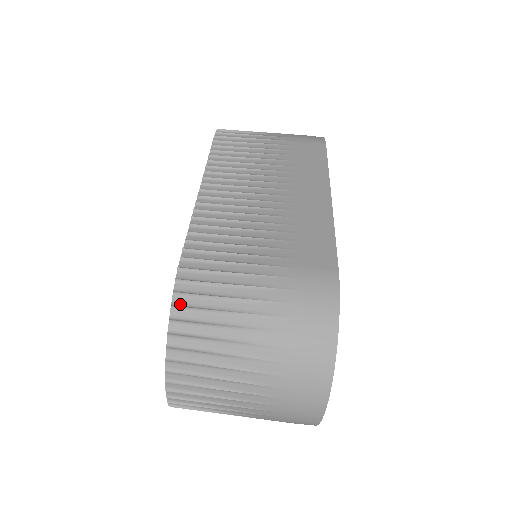
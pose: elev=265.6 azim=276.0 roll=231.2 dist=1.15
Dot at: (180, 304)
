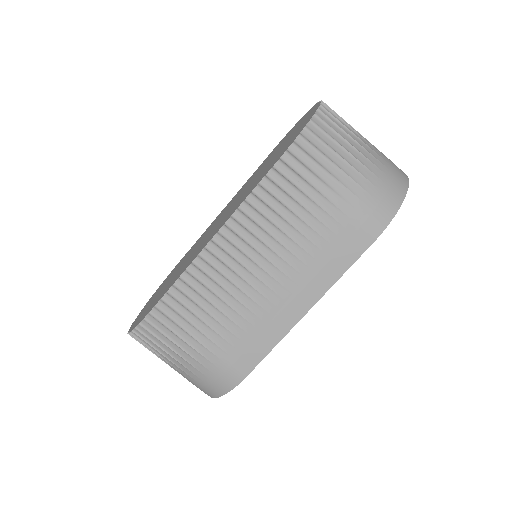
Dot at: (141, 330)
